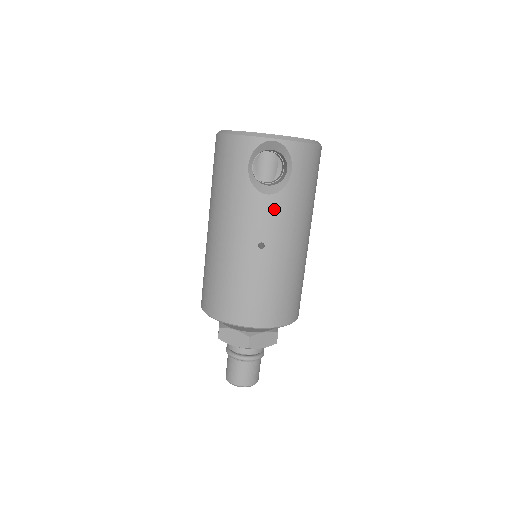
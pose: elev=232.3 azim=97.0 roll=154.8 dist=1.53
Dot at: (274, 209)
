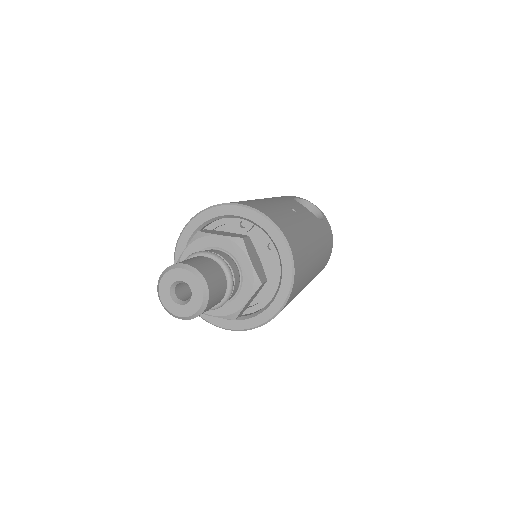
Dot at: (308, 213)
